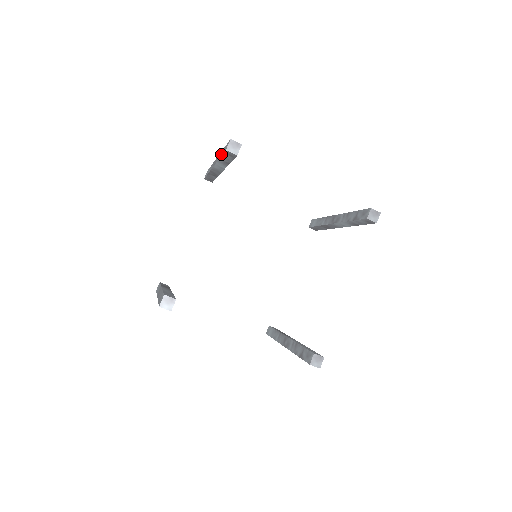
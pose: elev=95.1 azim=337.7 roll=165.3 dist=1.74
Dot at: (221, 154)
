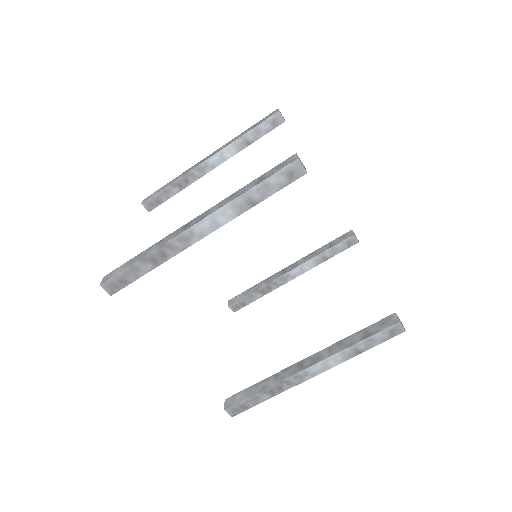
Dot at: (249, 130)
